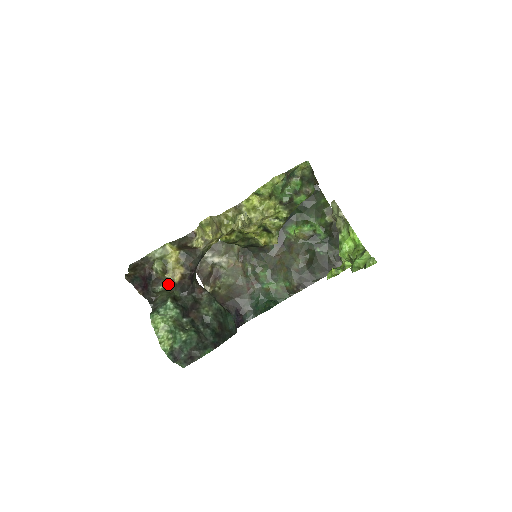
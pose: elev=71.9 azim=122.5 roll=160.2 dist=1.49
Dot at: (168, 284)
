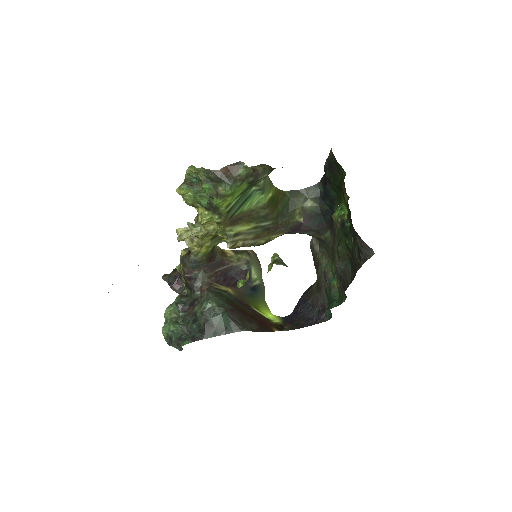
Dot at: occluded
